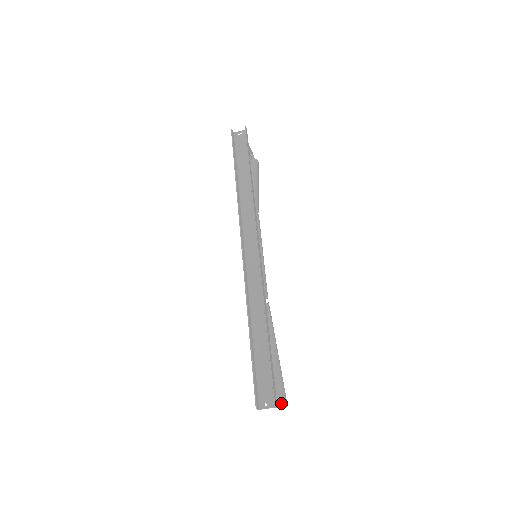
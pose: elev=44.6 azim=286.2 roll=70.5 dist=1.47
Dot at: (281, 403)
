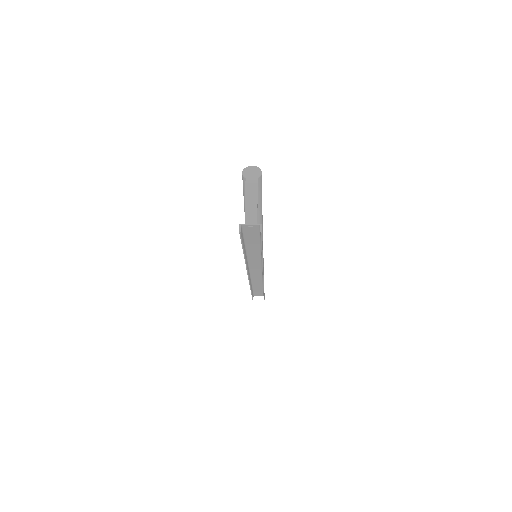
Dot at: occluded
